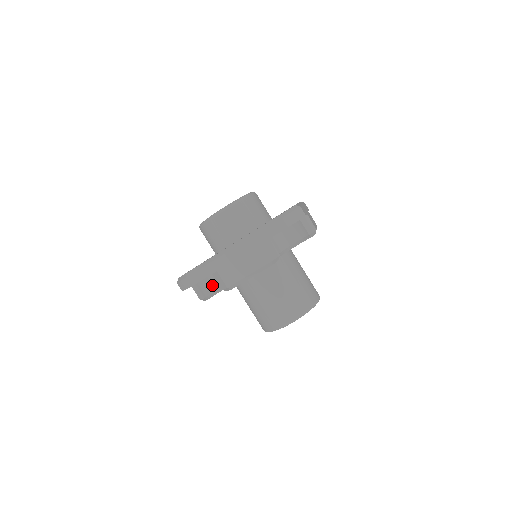
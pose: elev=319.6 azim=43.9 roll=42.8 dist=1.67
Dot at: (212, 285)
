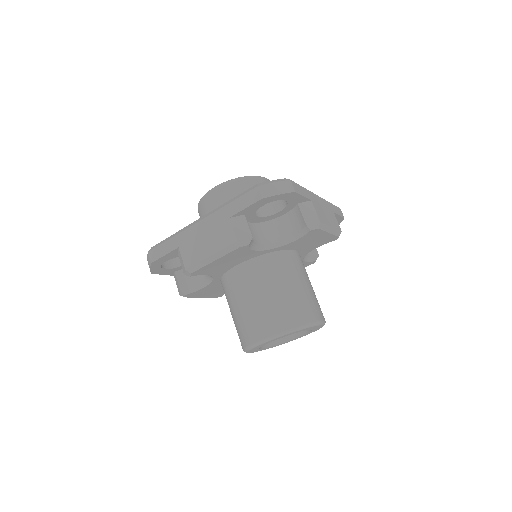
Dot at: (193, 278)
